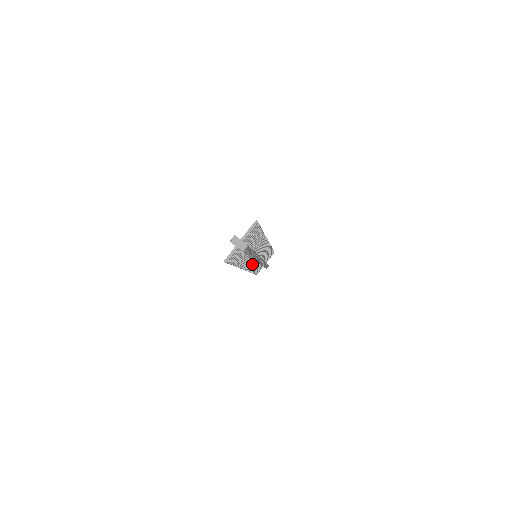
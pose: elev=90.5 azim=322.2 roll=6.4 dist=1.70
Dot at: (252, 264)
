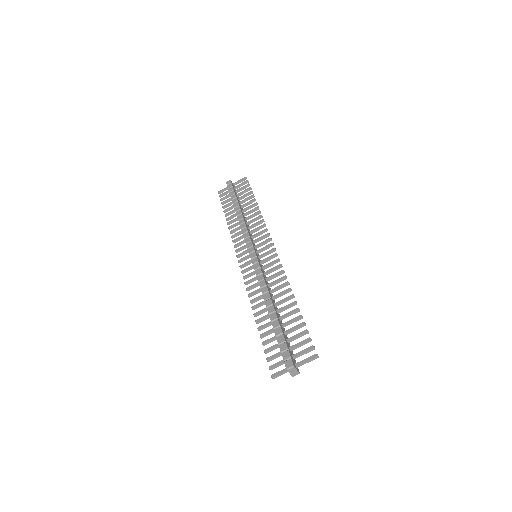
Dot at: (245, 253)
